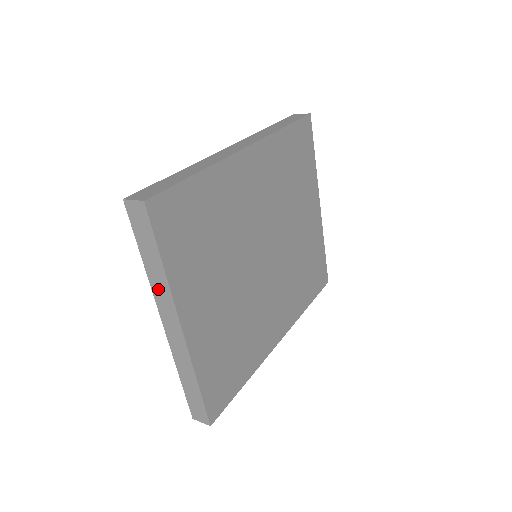
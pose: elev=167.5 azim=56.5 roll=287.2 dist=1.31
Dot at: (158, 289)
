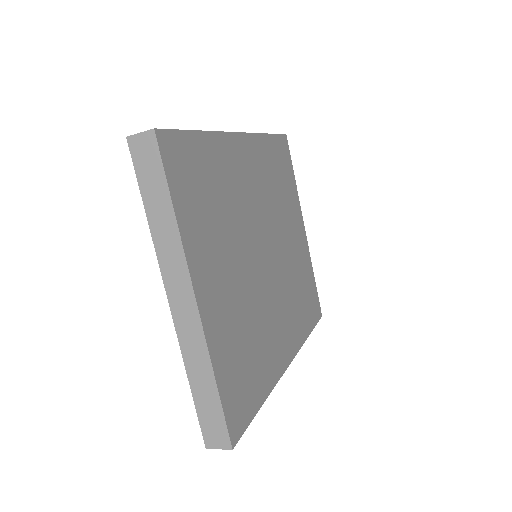
Dot at: (165, 249)
